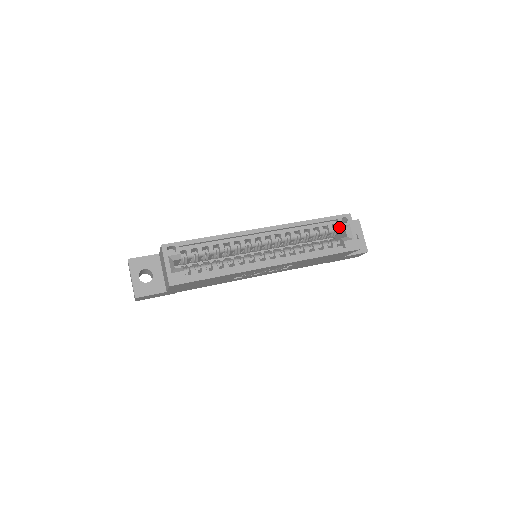
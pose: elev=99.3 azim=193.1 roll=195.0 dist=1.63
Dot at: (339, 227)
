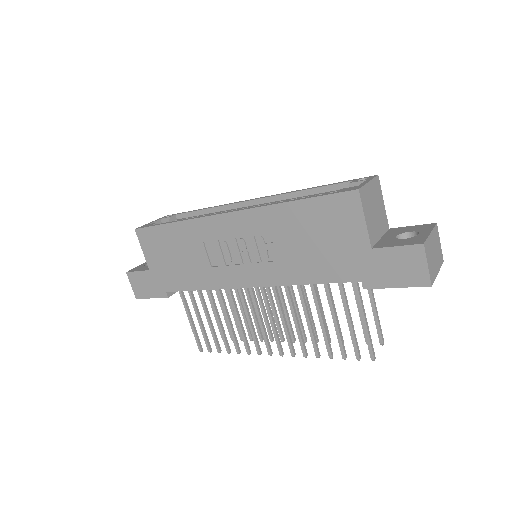
Dot at: (349, 185)
